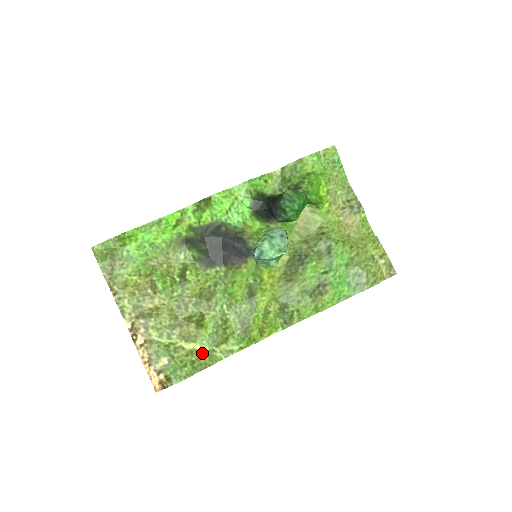
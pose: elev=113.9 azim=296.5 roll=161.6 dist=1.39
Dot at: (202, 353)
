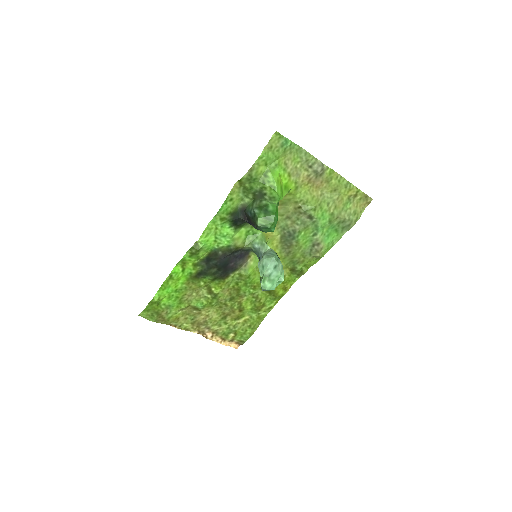
Dot at: (252, 319)
